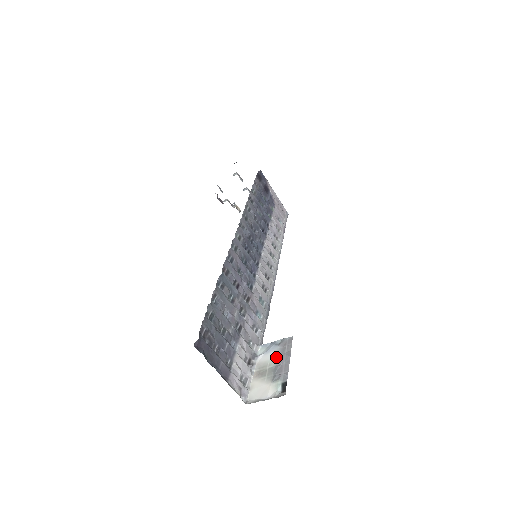
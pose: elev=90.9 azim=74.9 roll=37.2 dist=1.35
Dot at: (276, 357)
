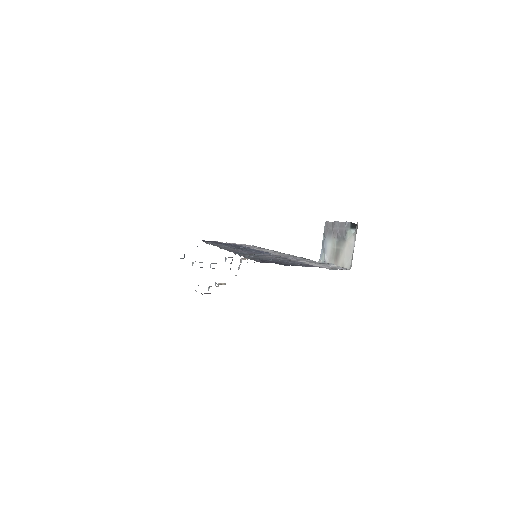
Dot at: (331, 238)
